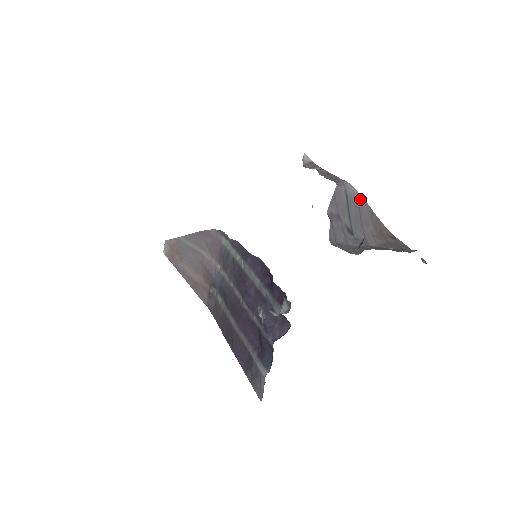
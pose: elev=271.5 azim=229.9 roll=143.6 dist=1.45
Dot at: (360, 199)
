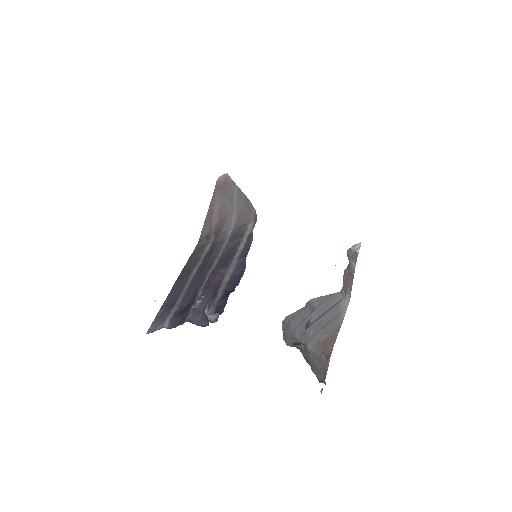
Dot at: (342, 315)
